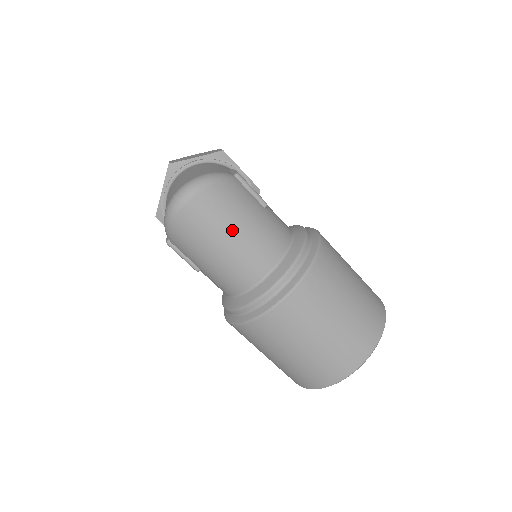
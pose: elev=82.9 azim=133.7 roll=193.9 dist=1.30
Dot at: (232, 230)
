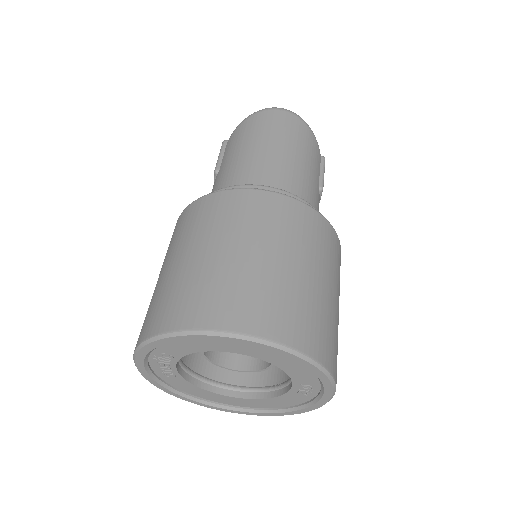
Dot at: (285, 145)
